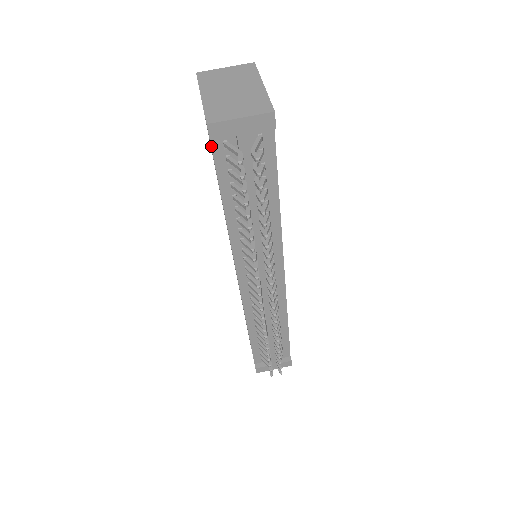
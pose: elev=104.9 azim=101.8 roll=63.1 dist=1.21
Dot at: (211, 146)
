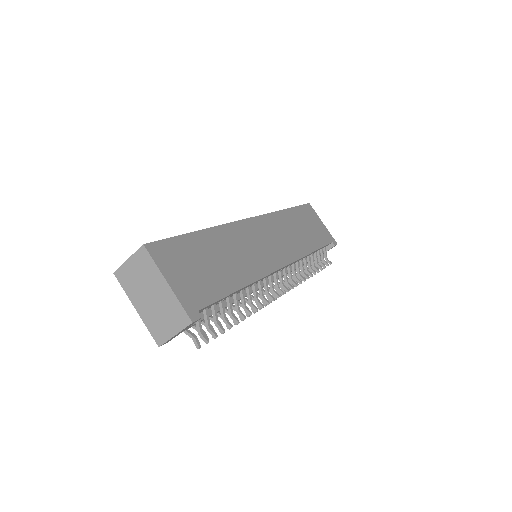
Dot at: occluded
